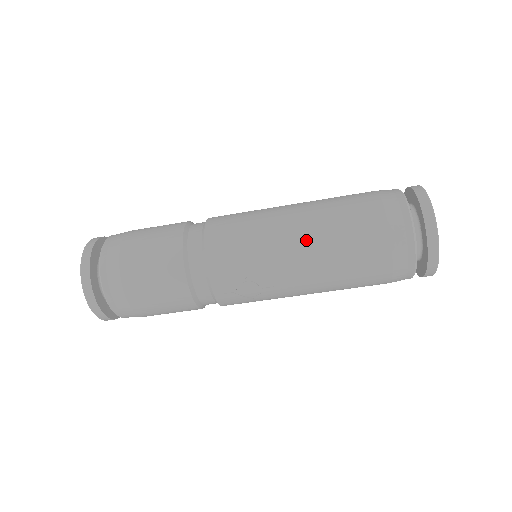
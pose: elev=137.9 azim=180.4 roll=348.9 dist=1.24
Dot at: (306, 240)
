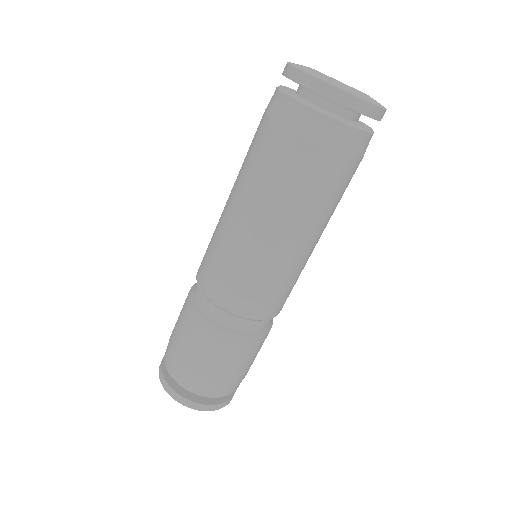
Dot at: (294, 232)
